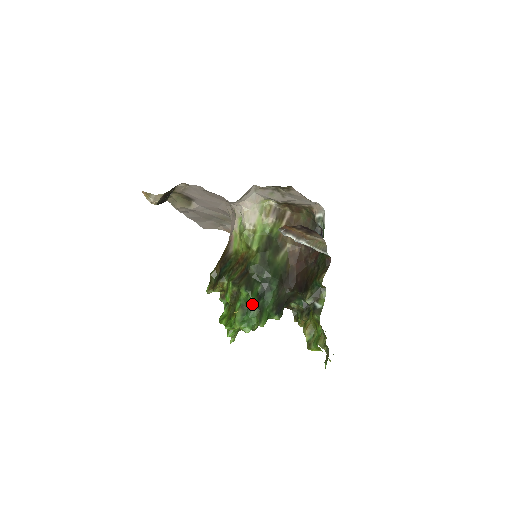
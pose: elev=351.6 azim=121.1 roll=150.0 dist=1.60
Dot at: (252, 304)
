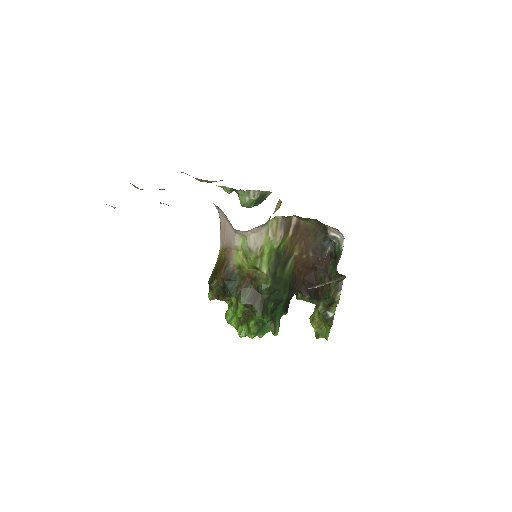
Dot at: (267, 321)
